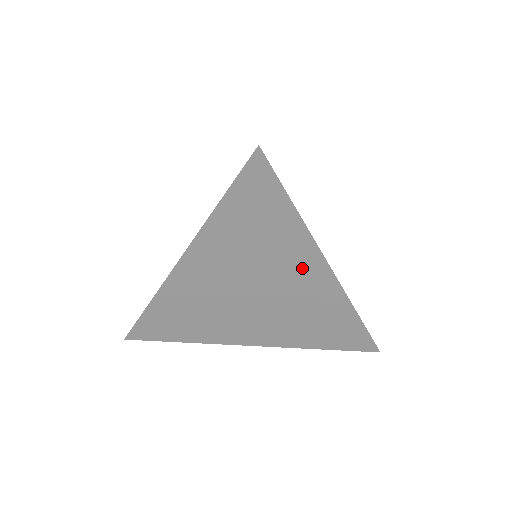
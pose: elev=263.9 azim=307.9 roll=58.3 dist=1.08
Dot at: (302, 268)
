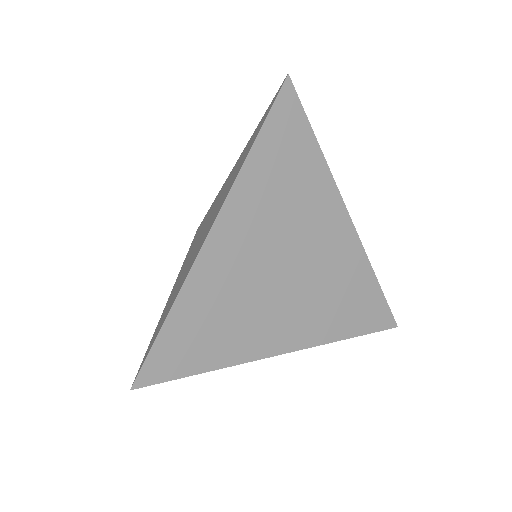
Dot at: (327, 220)
